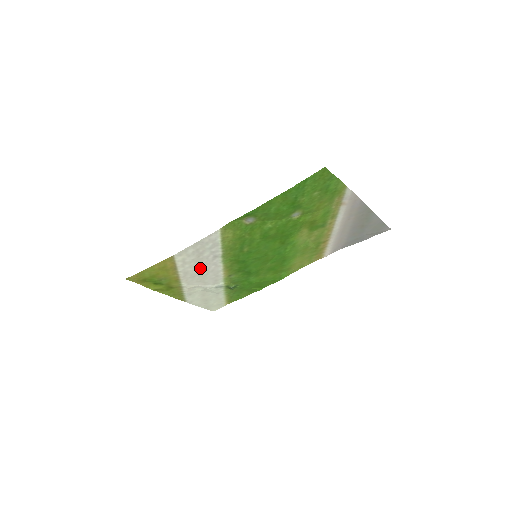
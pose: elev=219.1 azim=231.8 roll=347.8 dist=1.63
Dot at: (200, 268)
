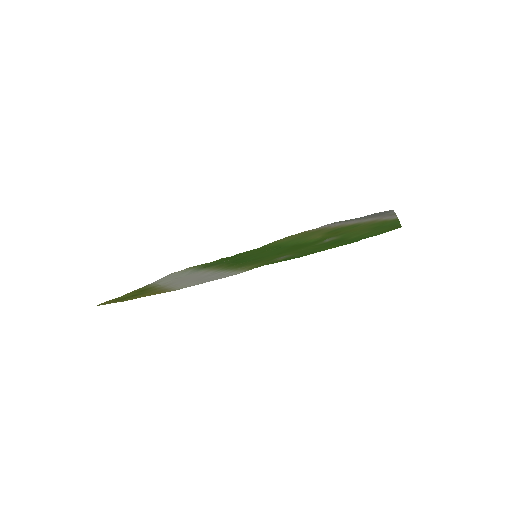
Dot at: (192, 279)
